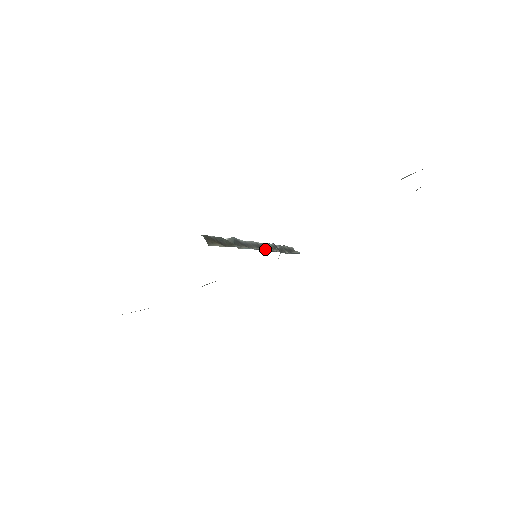
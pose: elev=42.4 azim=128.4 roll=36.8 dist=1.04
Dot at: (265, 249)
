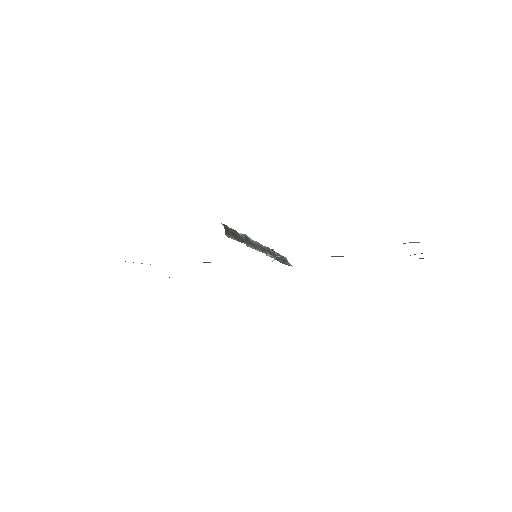
Dot at: (266, 253)
